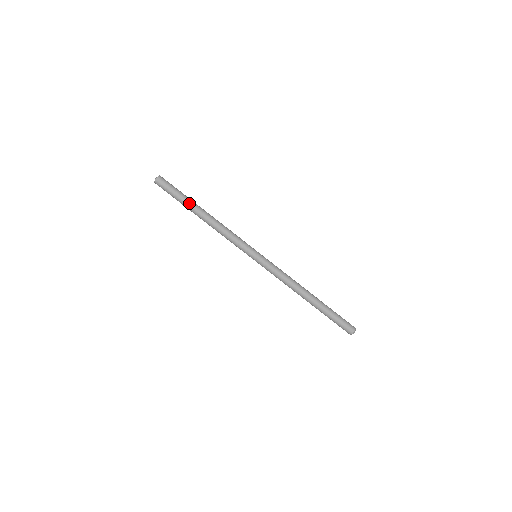
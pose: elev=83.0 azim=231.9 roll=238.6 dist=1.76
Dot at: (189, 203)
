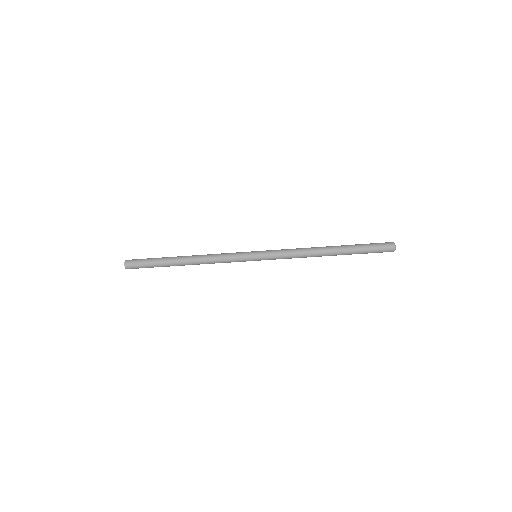
Dot at: (166, 262)
